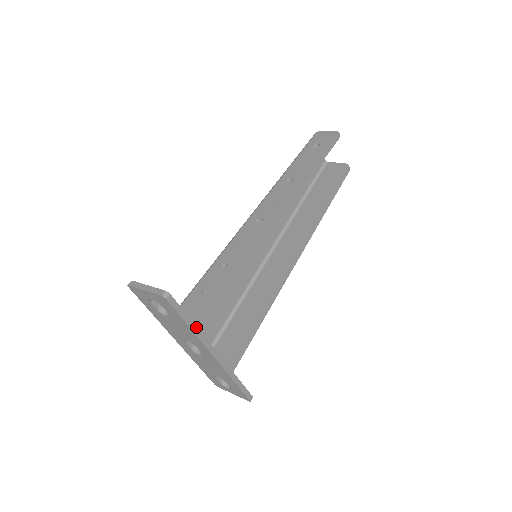
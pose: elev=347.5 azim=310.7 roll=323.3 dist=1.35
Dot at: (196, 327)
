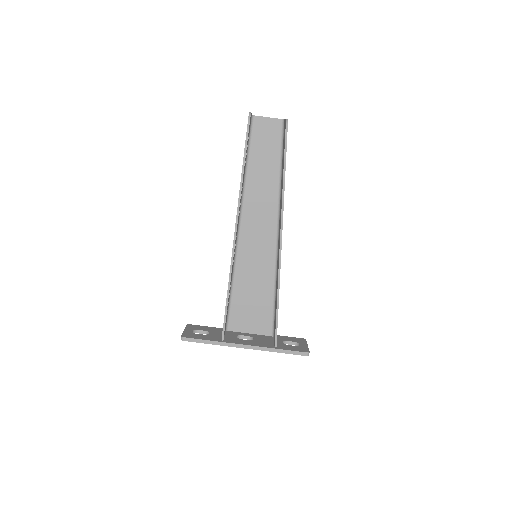
Dot at: (216, 341)
